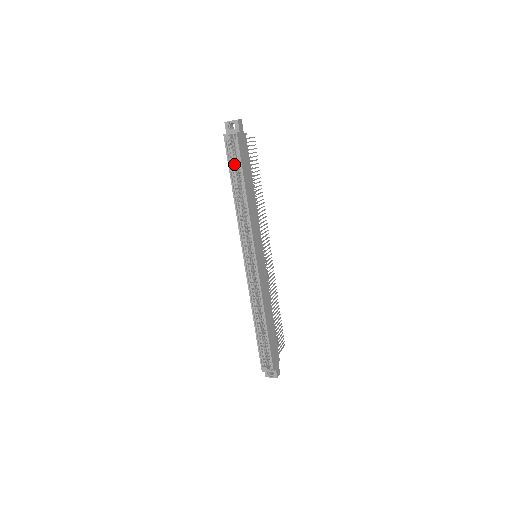
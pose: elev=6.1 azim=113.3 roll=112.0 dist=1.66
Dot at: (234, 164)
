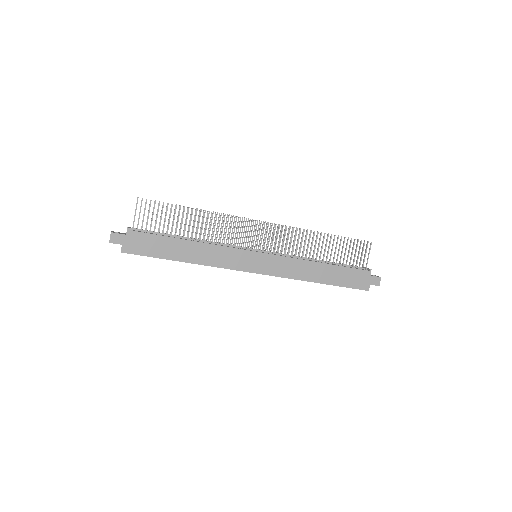
Dot at: occluded
